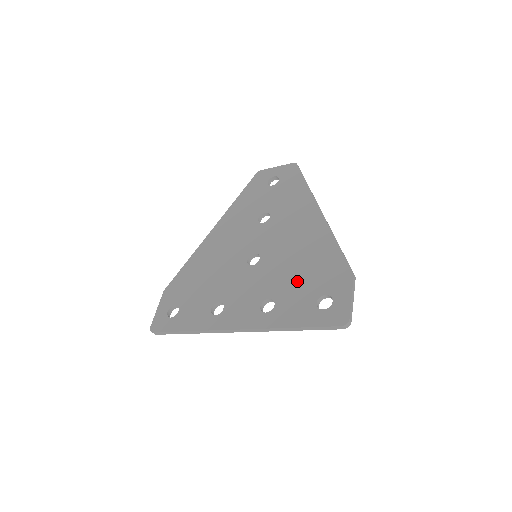
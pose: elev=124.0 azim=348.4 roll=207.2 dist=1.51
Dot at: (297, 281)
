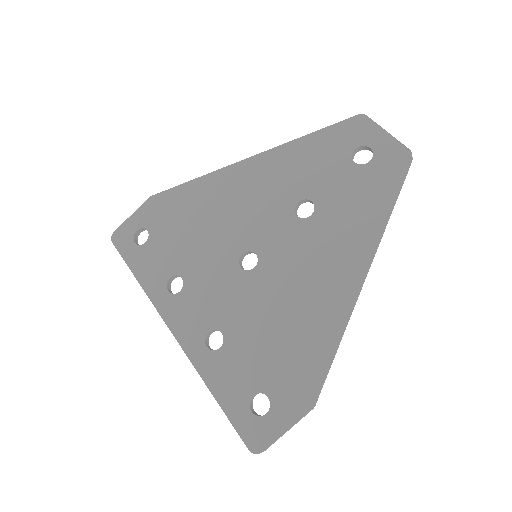
Dot at: (260, 346)
